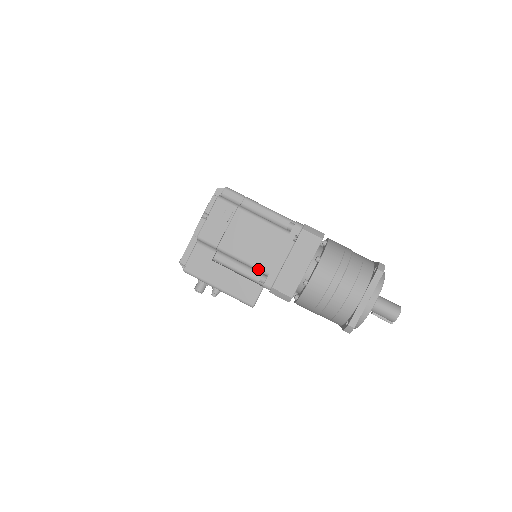
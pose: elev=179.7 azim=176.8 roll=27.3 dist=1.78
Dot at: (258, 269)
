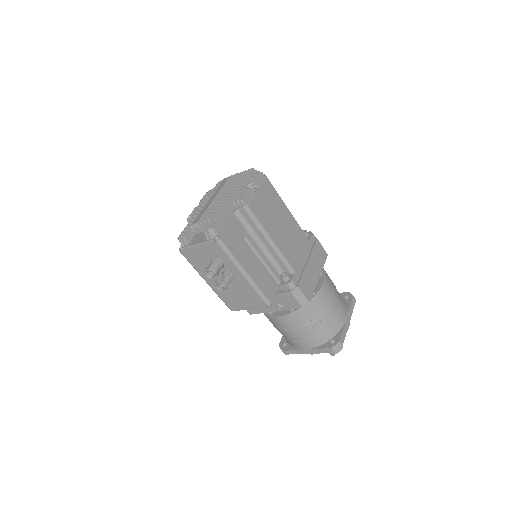
Dot at: (288, 263)
